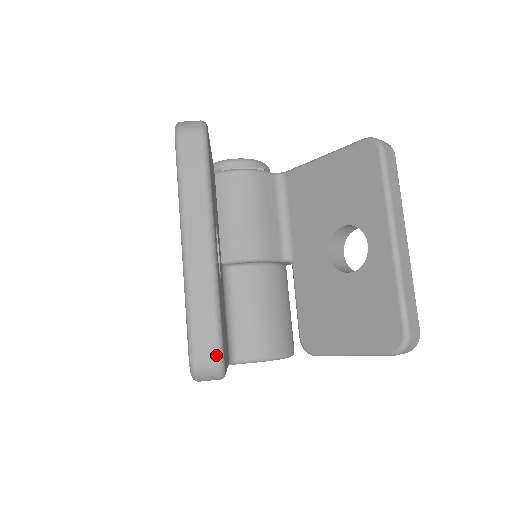
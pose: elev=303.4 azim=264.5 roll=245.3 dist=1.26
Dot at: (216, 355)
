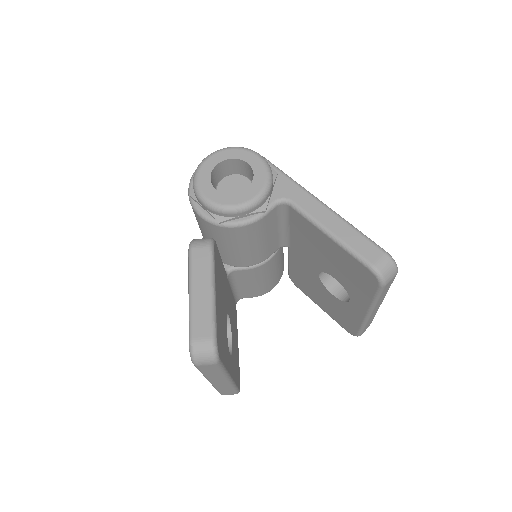
Dot at: occluded
